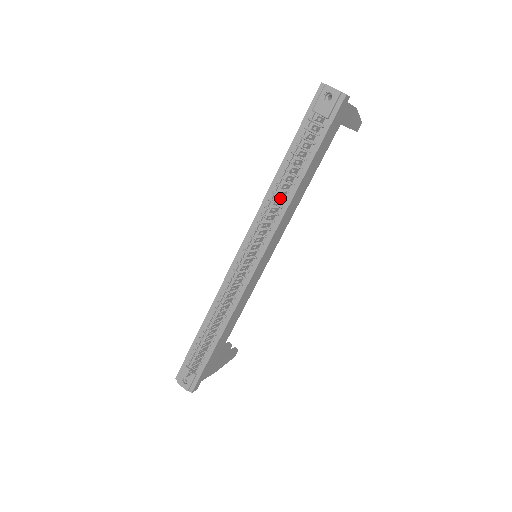
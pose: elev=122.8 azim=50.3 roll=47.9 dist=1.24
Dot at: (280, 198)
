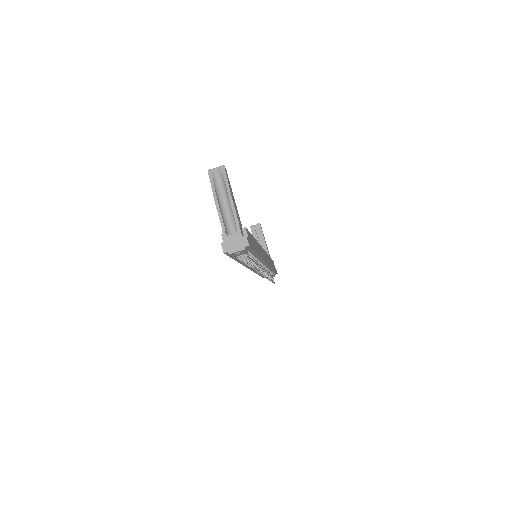
Dot at: occluded
